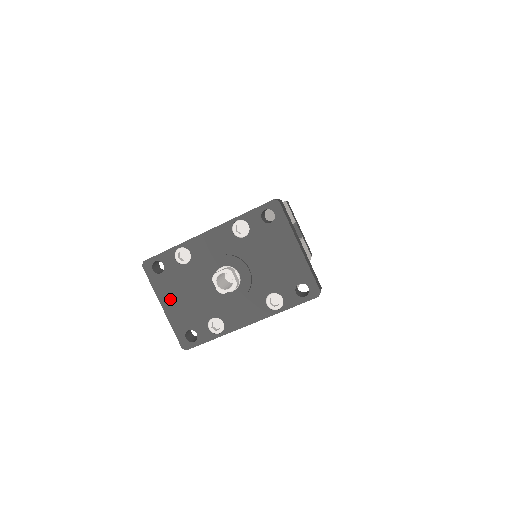
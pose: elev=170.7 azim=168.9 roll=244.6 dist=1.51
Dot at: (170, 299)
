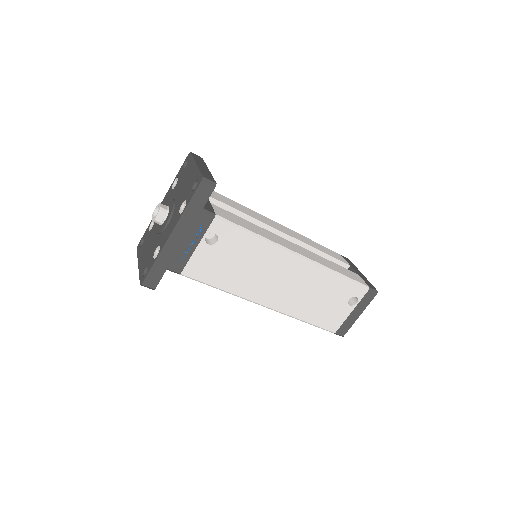
Dot at: (142, 256)
